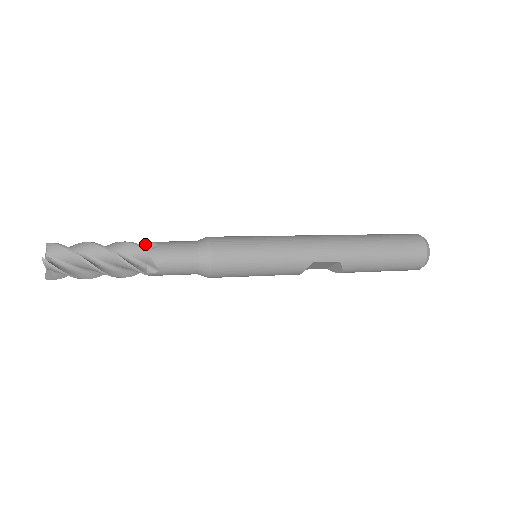
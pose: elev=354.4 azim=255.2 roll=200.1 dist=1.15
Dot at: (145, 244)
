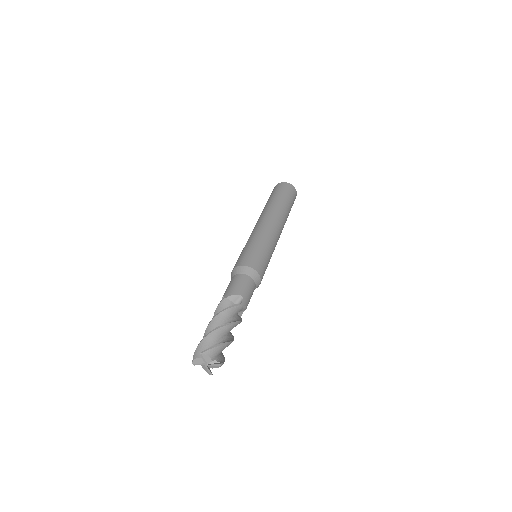
Dot at: (228, 300)
